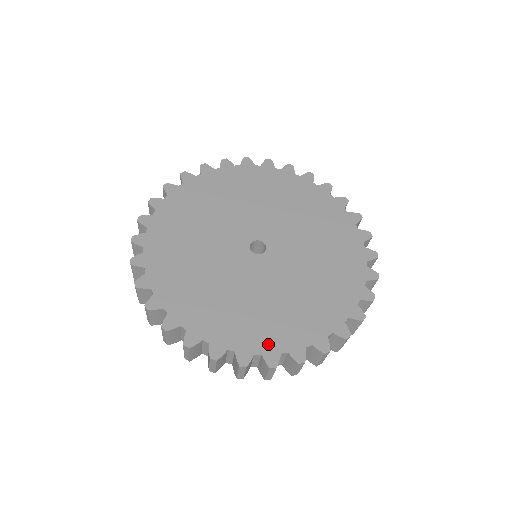
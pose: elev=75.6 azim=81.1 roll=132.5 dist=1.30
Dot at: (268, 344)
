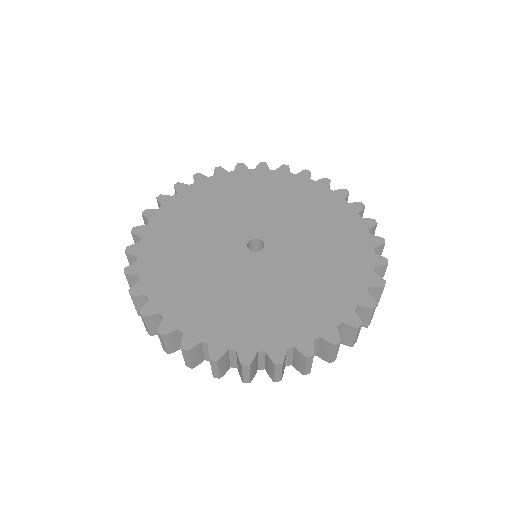
Dot at: (272, 340)
